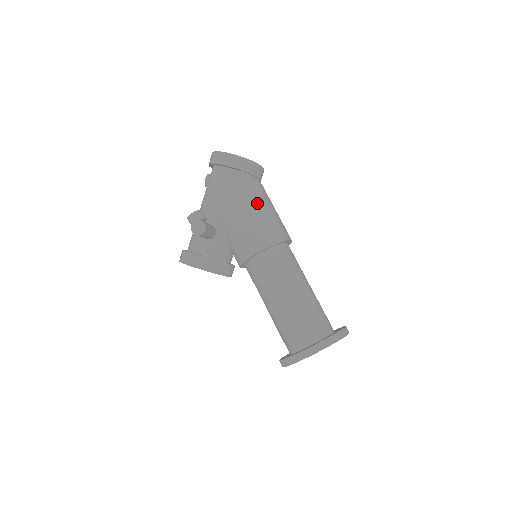
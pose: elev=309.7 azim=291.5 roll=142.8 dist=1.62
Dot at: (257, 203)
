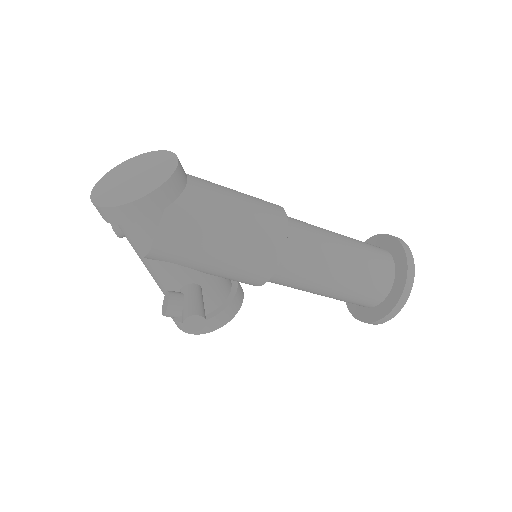
Dot at: (223, 225)
